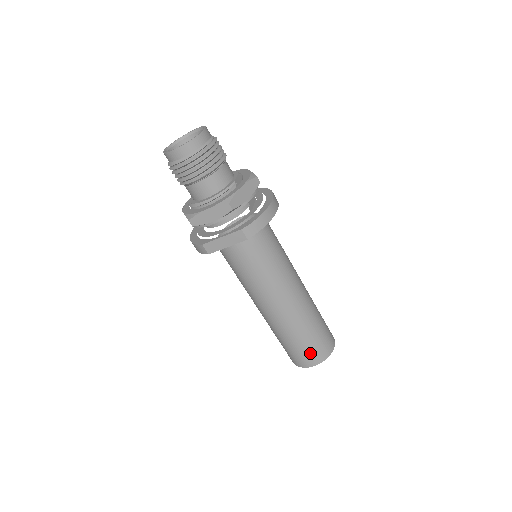
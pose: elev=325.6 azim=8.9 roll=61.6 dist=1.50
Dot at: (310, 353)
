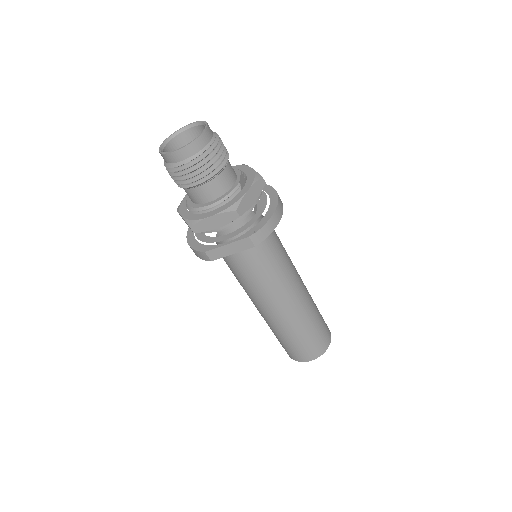
Dot at: (309, 349)
